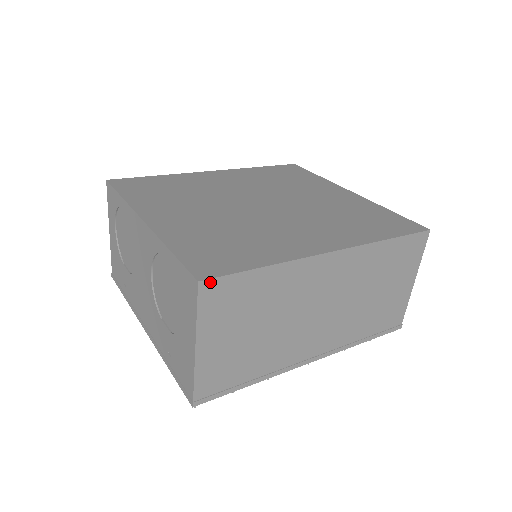
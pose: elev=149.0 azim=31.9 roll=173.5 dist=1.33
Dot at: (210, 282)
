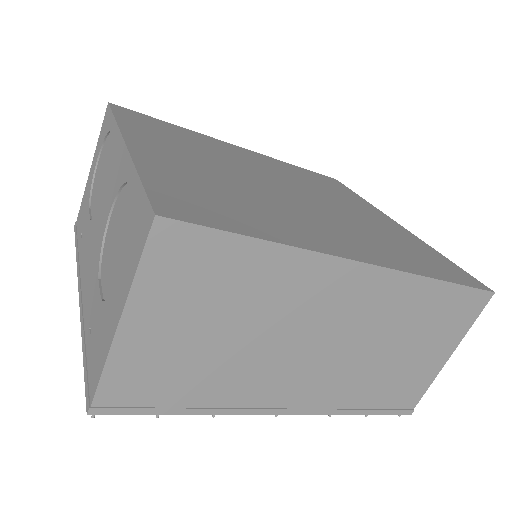
Dot at: (174, 225)
